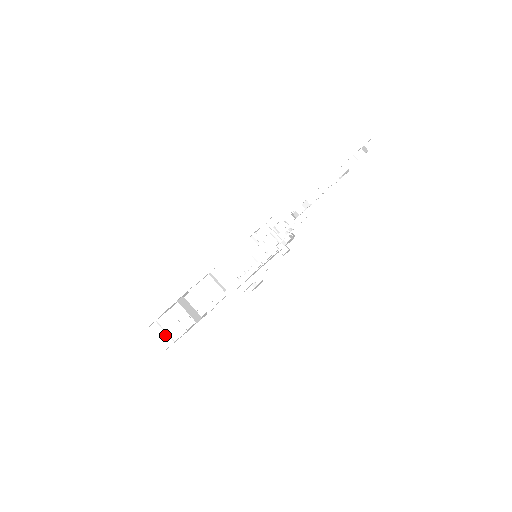
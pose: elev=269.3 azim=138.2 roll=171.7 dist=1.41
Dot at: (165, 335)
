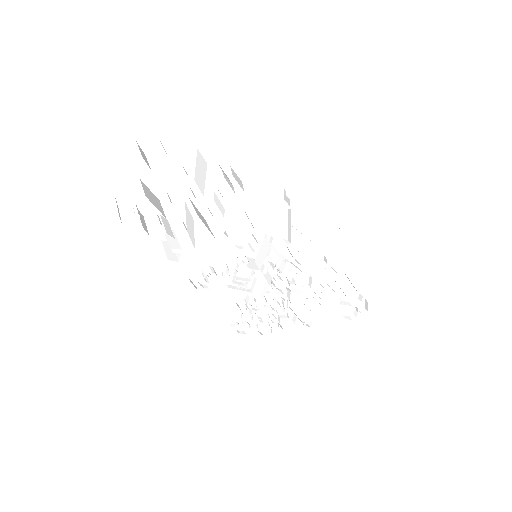
Dot at: (147, 162)
